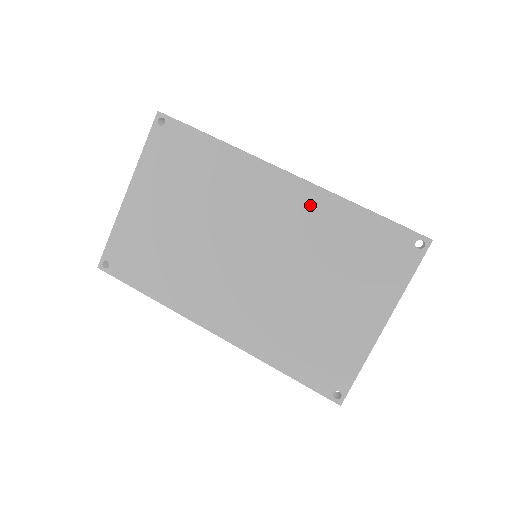
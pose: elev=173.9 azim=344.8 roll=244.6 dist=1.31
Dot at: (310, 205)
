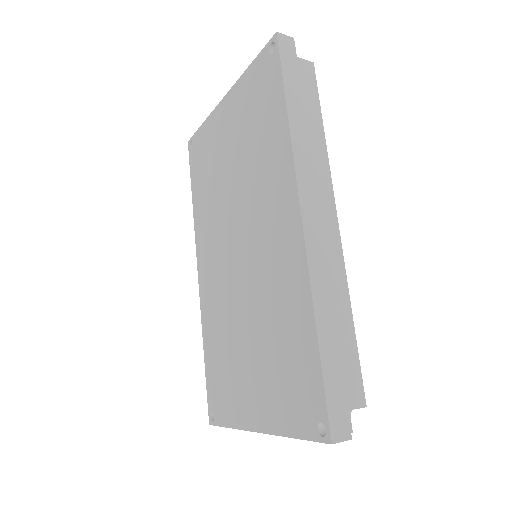
Dot at: (291, 271)
